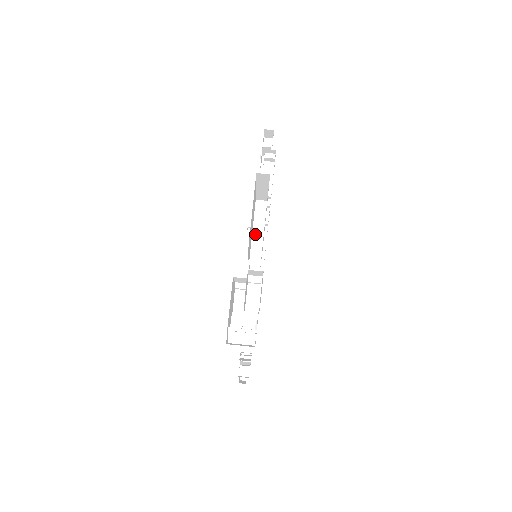
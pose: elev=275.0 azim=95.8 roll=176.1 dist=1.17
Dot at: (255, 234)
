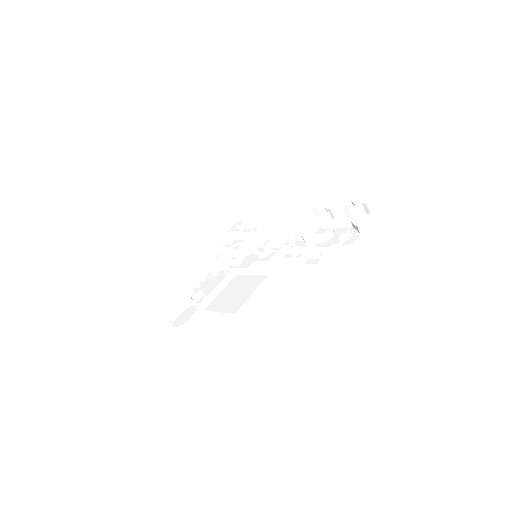
Dot at: (248, 271)
